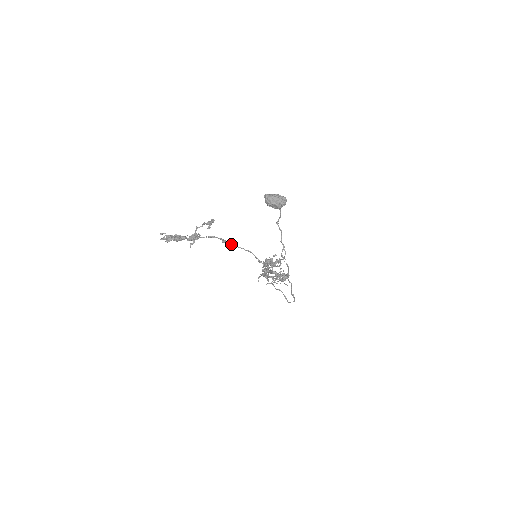
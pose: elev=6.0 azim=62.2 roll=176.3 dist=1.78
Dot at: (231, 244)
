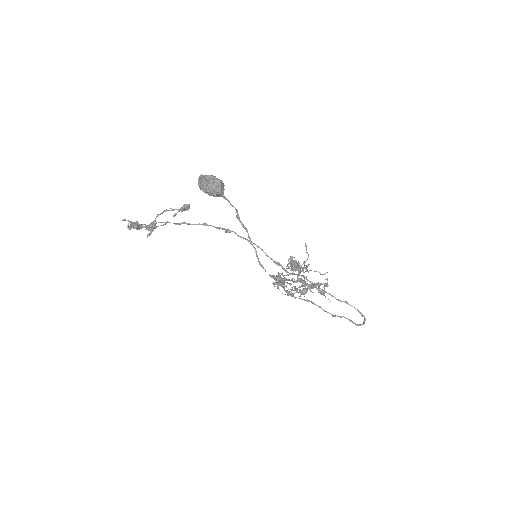
Dot at: (237, 235)
